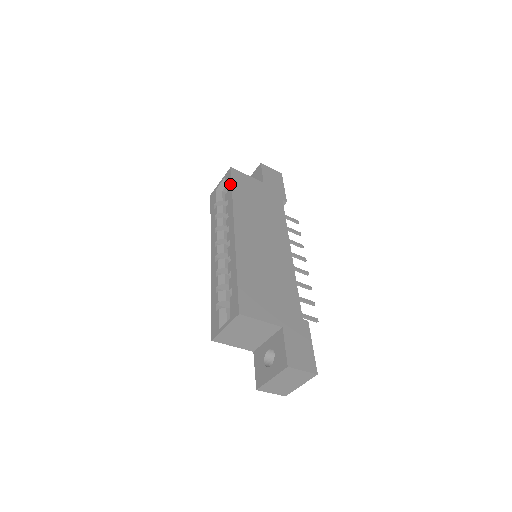
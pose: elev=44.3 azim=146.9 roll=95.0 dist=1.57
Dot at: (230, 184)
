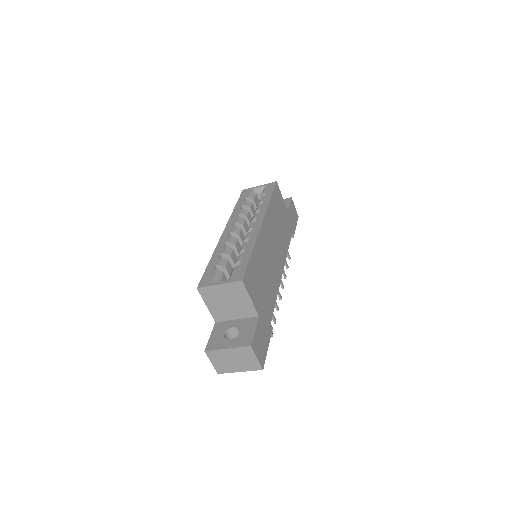
Dot at: (271, 192)
